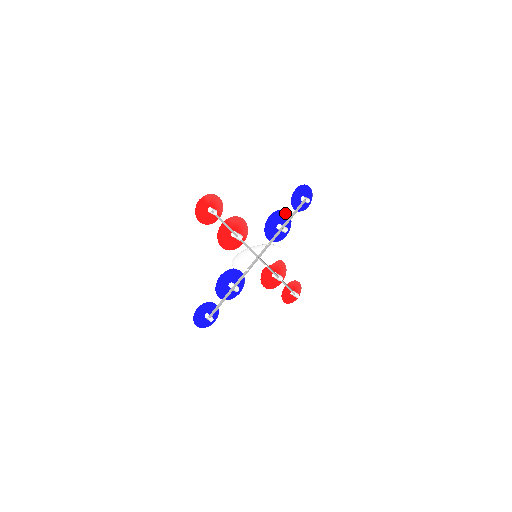
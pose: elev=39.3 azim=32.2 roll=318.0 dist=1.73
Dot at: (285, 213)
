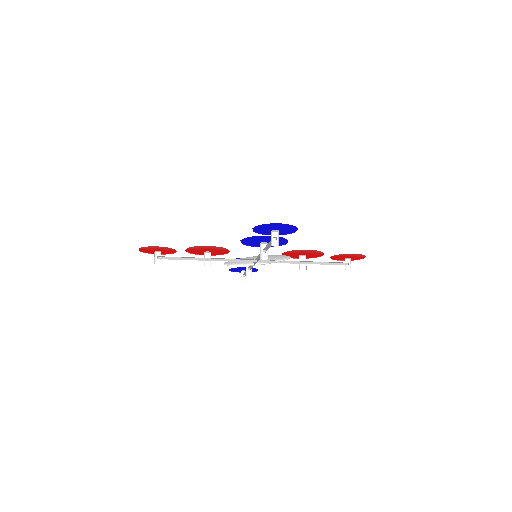
Dot at: (263, 236)
